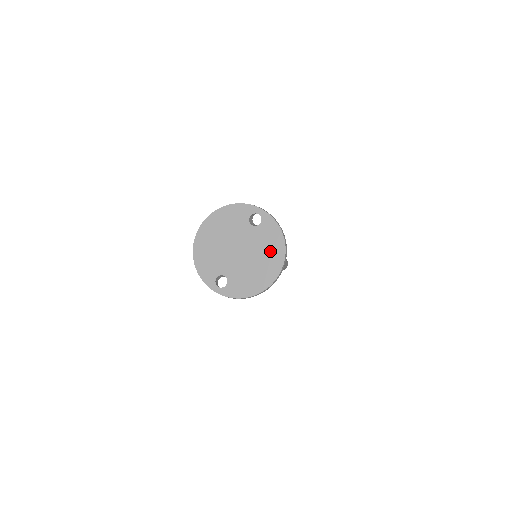
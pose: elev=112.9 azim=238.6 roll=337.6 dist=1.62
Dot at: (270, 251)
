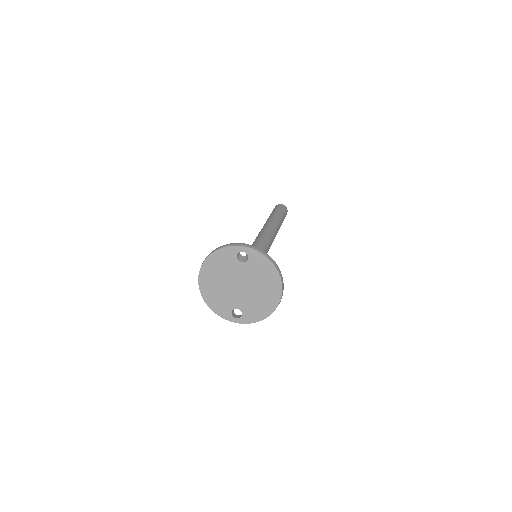
Dot at: (266, 279)
